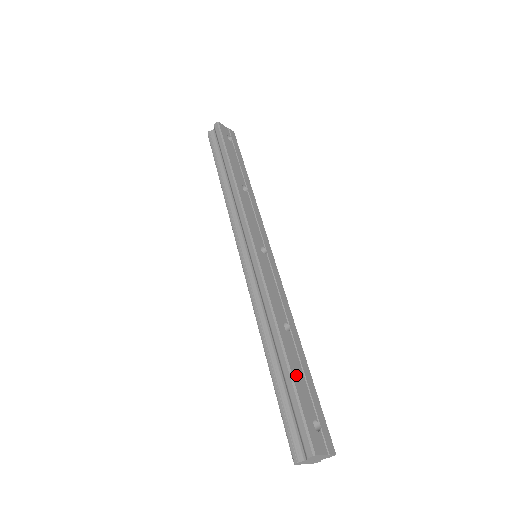
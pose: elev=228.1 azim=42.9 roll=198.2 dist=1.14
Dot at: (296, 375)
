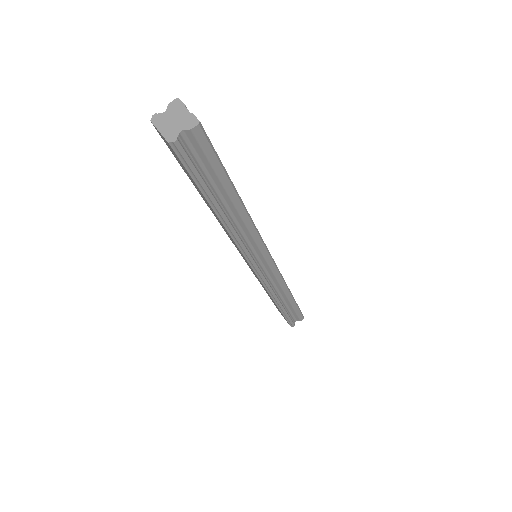
Dot at: occluded
